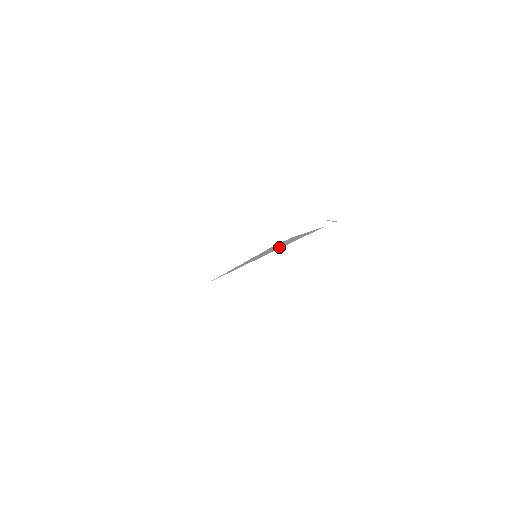
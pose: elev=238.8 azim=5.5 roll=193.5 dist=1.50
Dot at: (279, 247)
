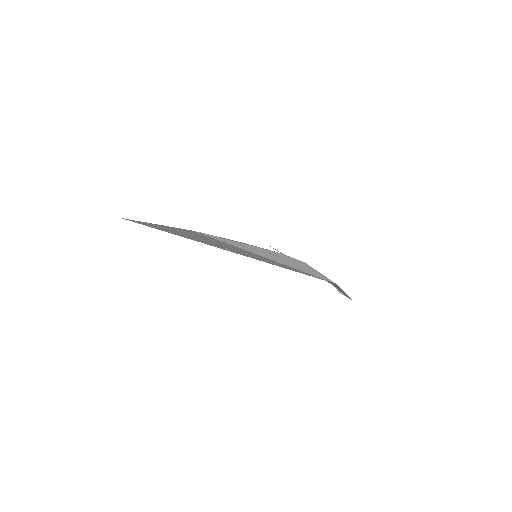
Dot at: (287, 263)
